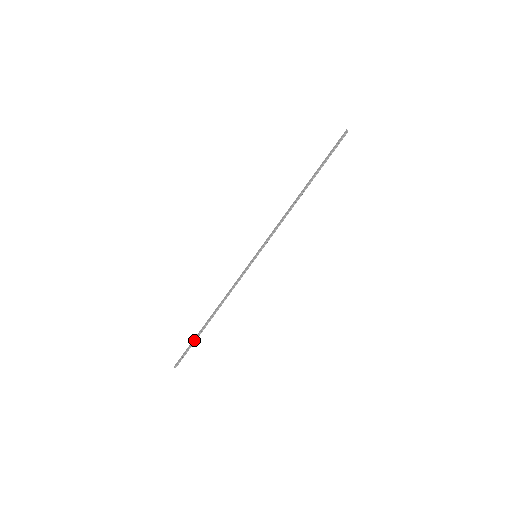
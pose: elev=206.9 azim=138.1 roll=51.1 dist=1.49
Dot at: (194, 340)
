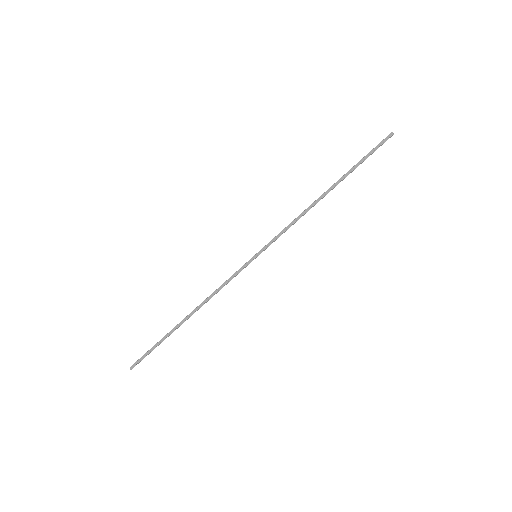
Dot at: (161, 341)
